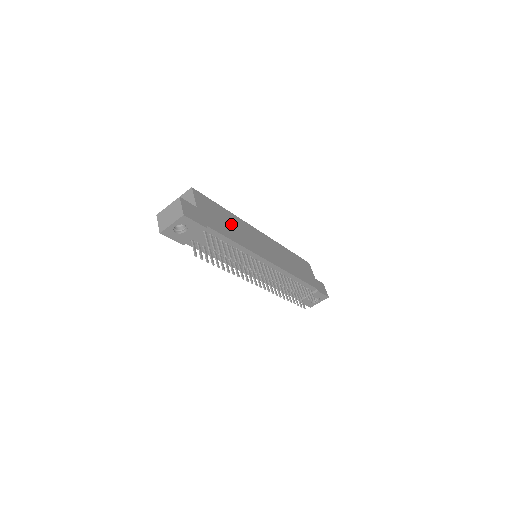
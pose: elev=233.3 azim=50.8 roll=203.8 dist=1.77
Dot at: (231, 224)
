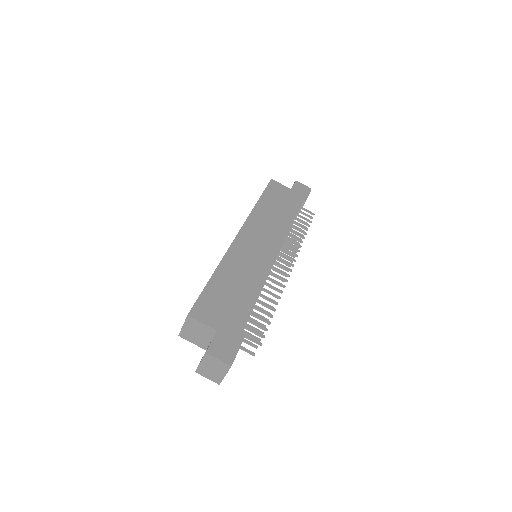
Dot at: (234, 283)
